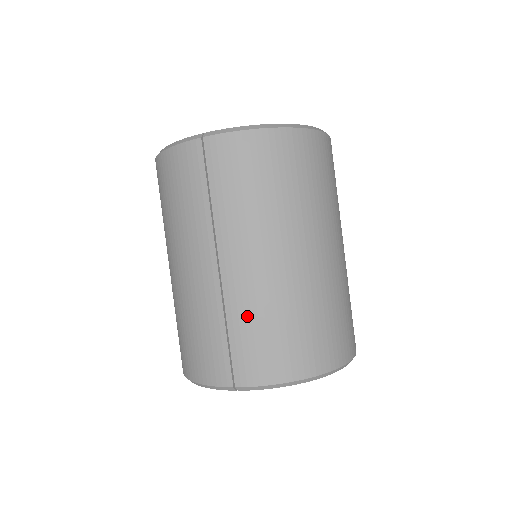
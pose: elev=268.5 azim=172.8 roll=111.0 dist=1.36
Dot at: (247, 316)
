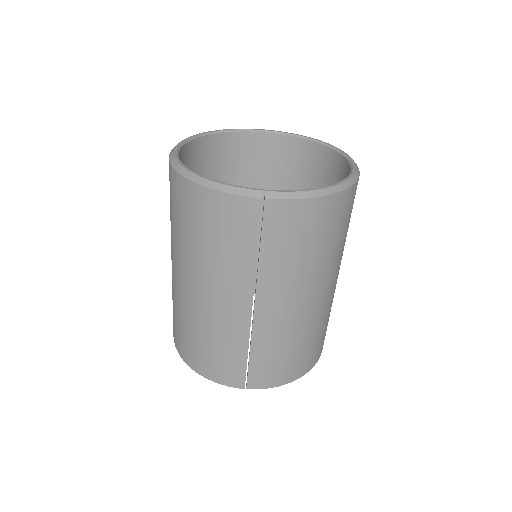
Dot at: (270, 346)
